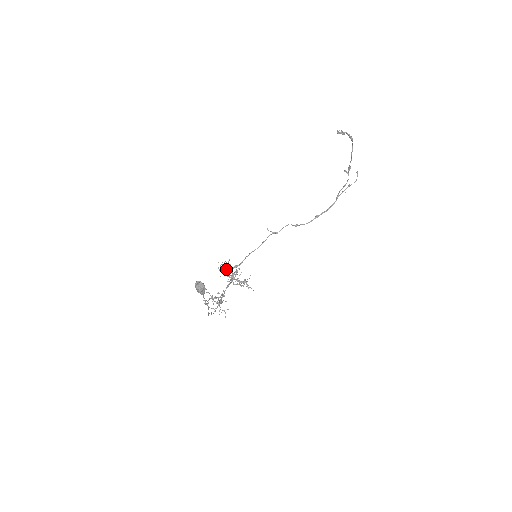
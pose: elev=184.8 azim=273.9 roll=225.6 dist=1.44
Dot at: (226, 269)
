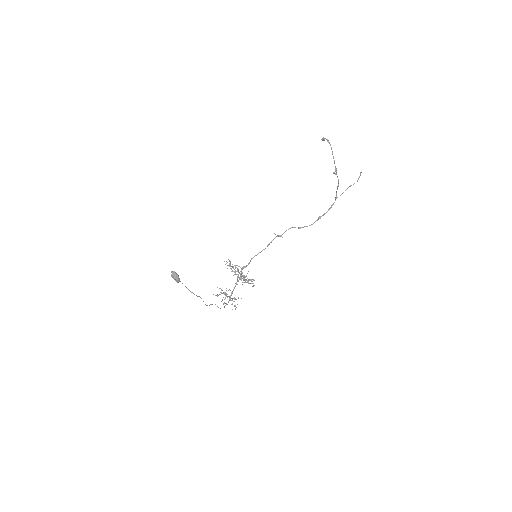
Dot at: occluded
